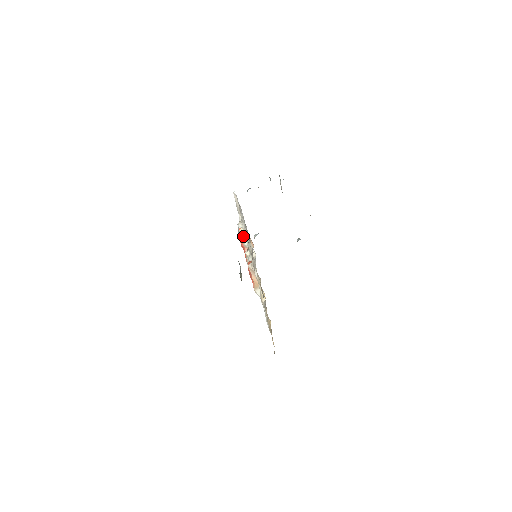
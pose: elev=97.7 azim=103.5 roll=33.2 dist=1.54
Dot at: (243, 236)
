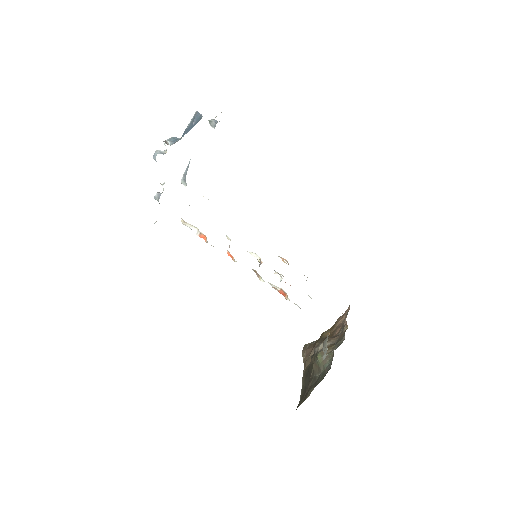
Dot at: occluded
